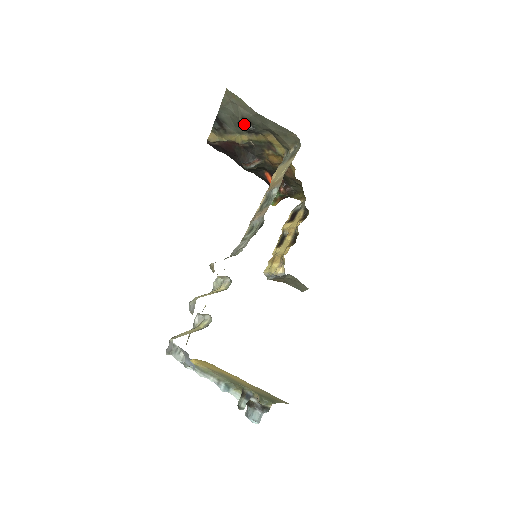
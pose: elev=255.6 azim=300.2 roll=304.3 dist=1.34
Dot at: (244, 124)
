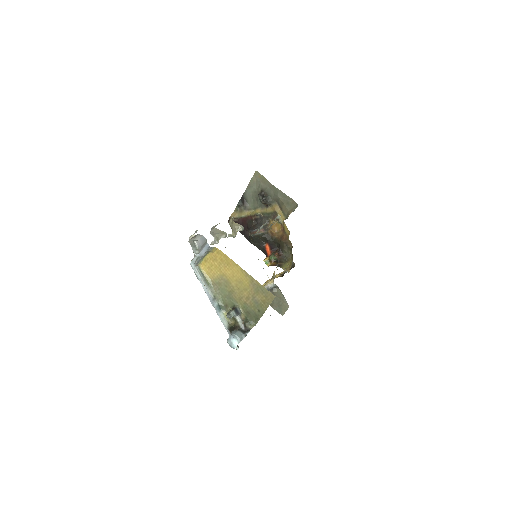
Dot at: (261, 195)
